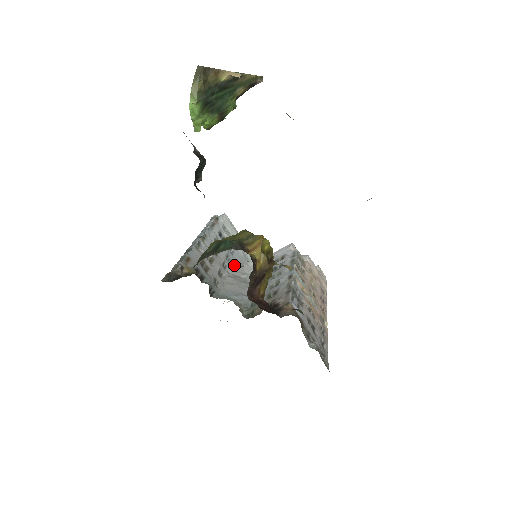
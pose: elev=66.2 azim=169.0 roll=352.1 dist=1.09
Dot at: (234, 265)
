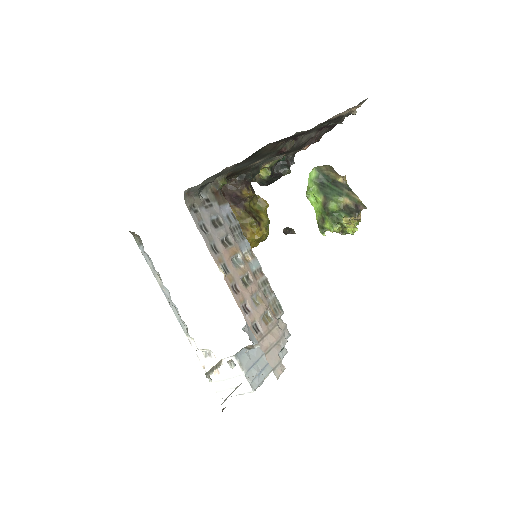
Dot at: occluded
